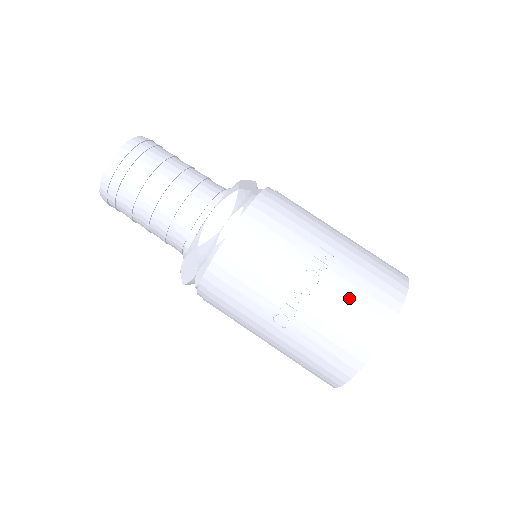
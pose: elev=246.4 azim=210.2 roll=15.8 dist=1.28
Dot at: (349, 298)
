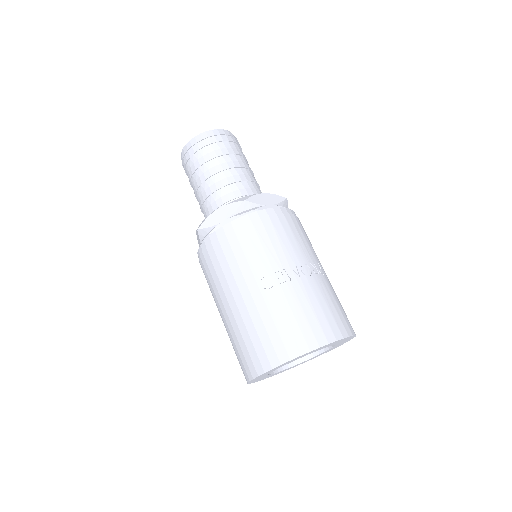
Dot at: (324, 300)
